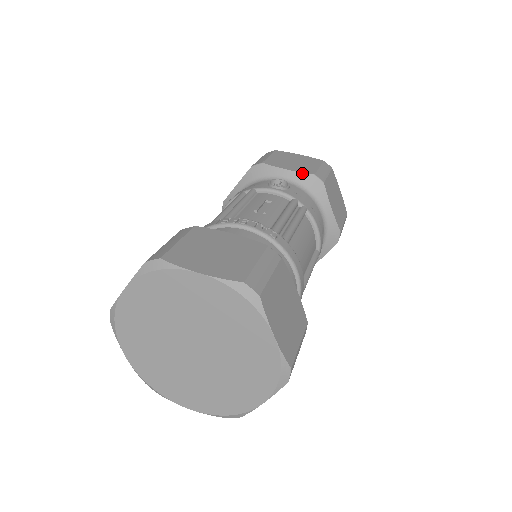
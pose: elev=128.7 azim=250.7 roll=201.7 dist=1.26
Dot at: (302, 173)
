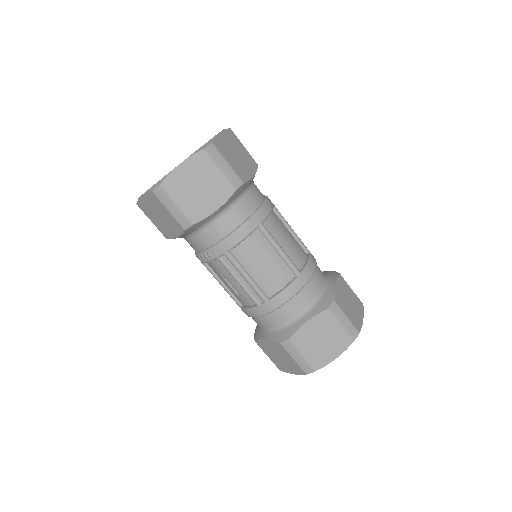
Dot at: (329, 271)
